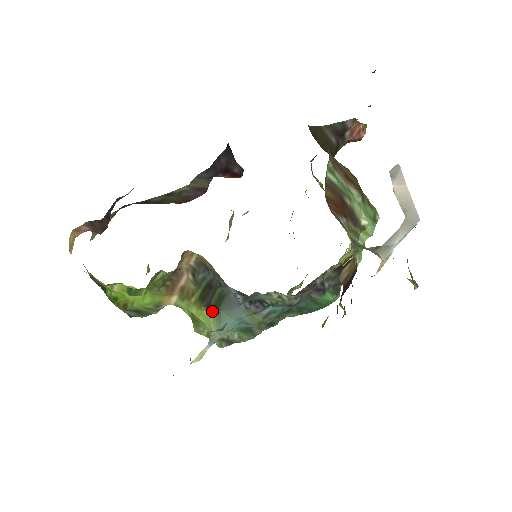
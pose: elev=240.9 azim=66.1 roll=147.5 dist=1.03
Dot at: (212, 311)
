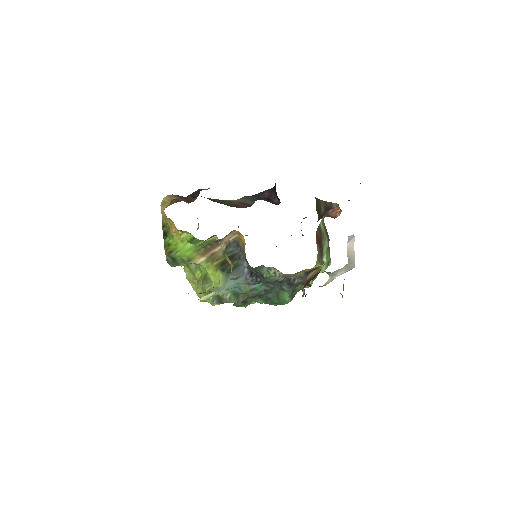
Dot at: (224, 274)
